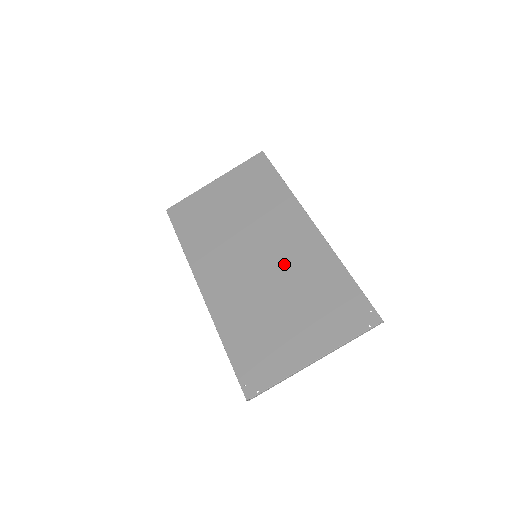
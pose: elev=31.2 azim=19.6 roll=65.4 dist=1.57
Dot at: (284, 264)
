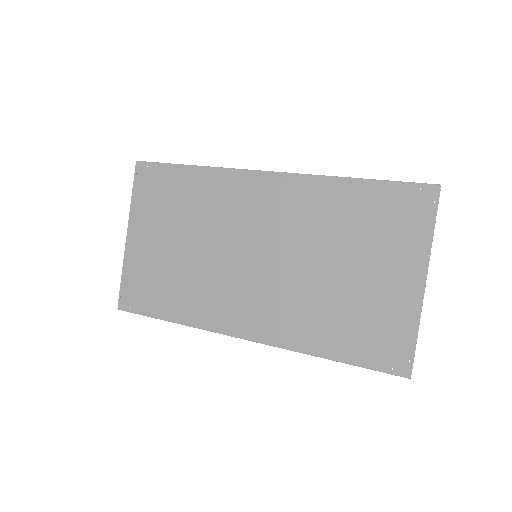
Dot at: (291, 235)
